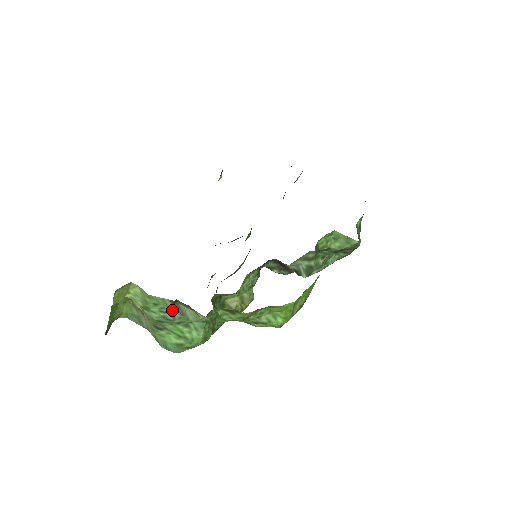
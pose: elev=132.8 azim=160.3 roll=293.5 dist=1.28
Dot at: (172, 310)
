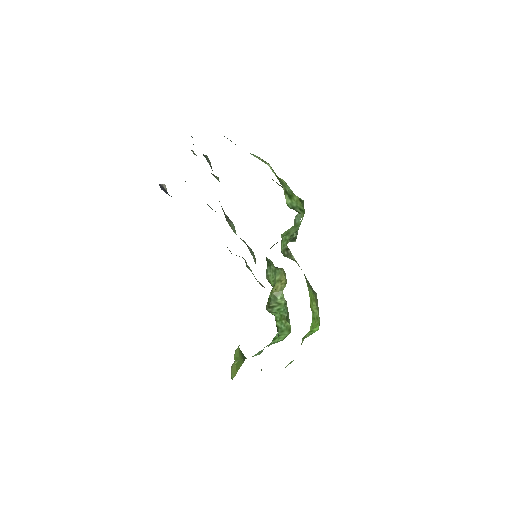
Dot at: occluded
